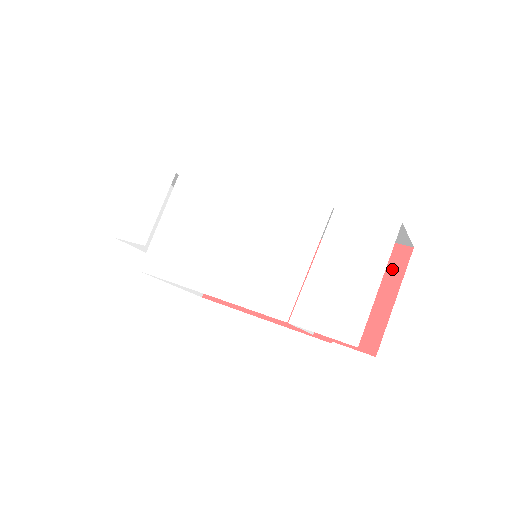
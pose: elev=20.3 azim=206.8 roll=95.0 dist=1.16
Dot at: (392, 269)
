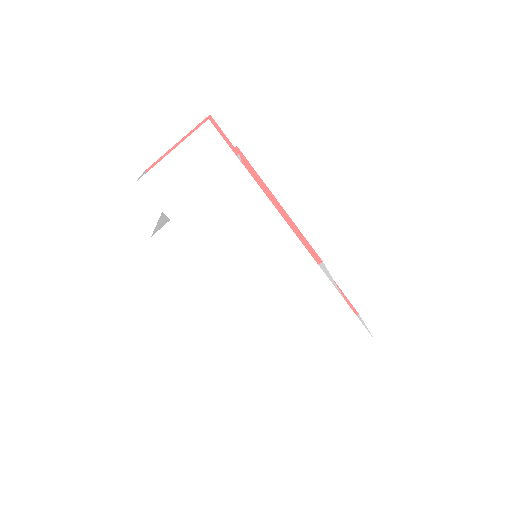
Dot at: occluded
